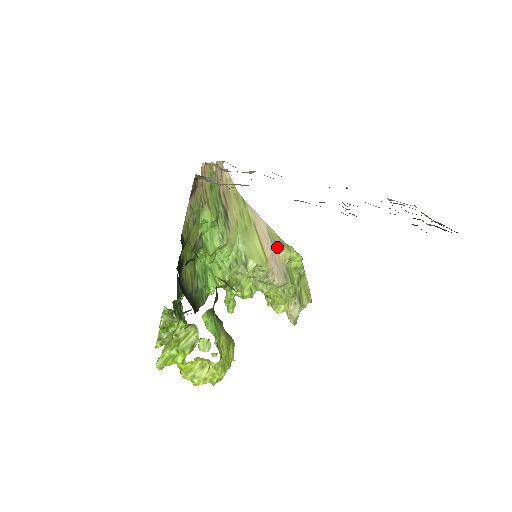
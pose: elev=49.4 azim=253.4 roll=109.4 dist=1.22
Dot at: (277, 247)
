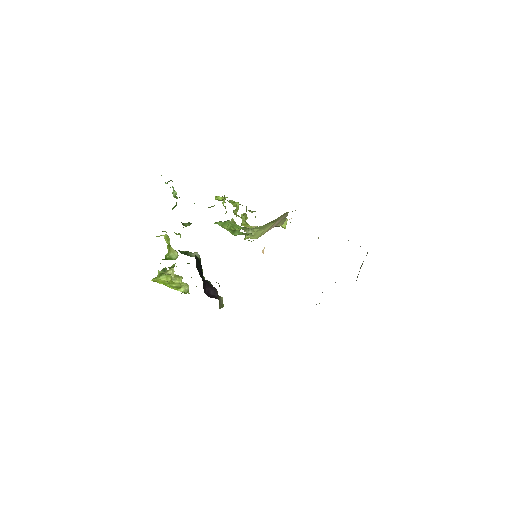
Dot at: (278, 225)
